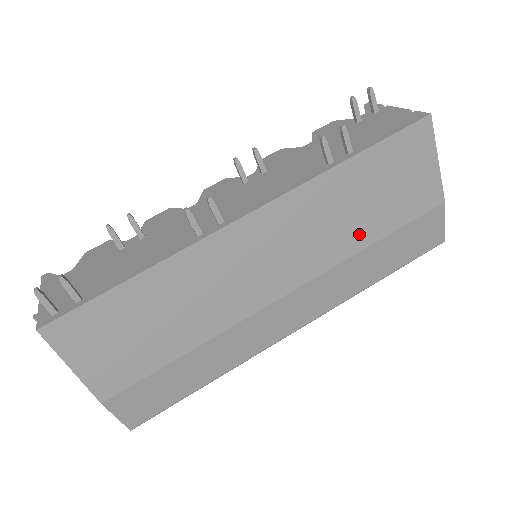
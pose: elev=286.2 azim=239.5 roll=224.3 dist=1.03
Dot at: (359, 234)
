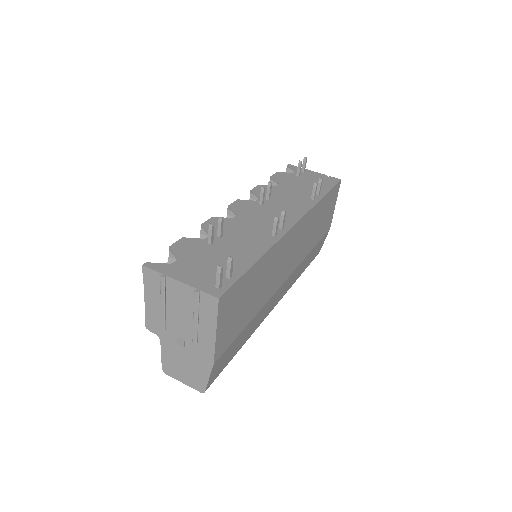
Dot at: (311, 243)
